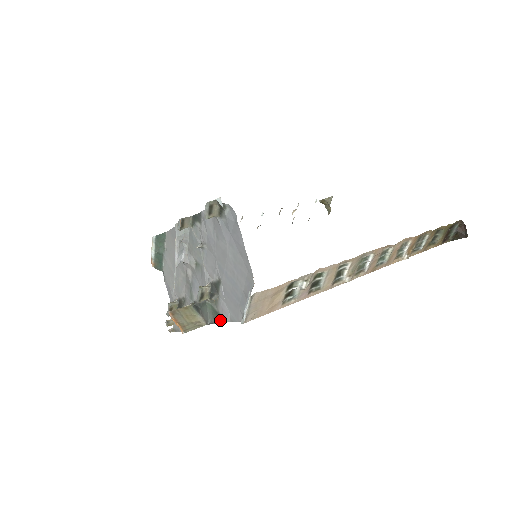
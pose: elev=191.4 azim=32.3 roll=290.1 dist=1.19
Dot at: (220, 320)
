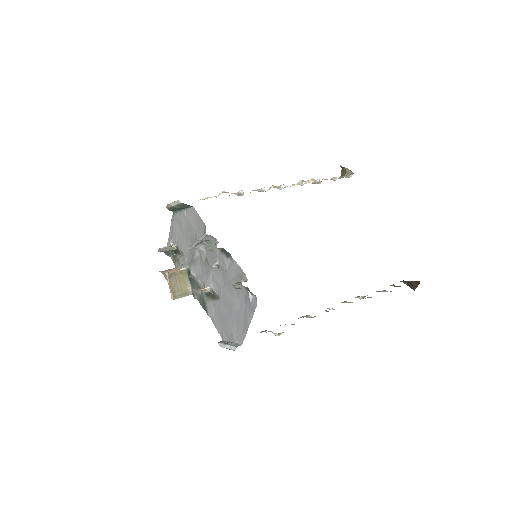
Dot at: (204, 307)
